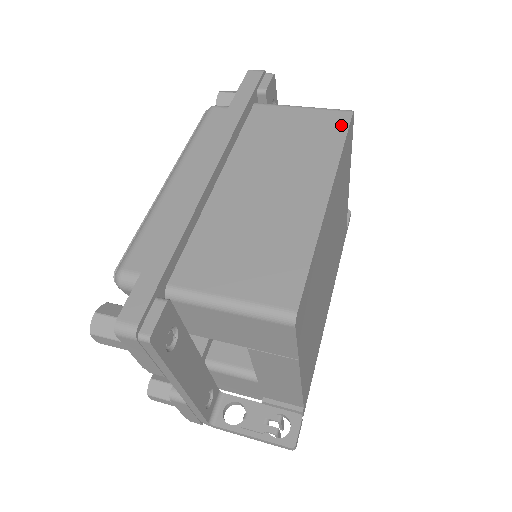
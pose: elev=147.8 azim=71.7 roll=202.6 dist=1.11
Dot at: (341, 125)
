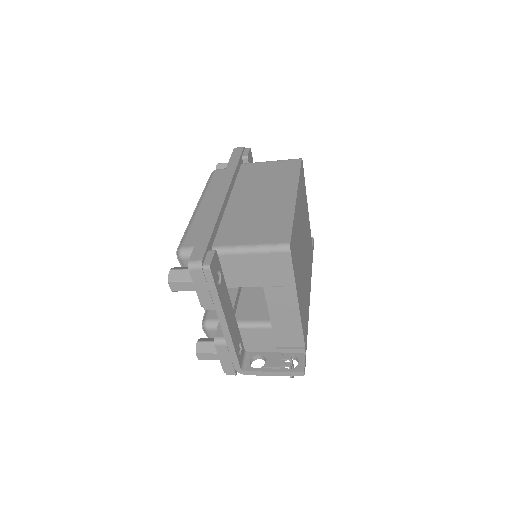
Dot at: (296, 165)
